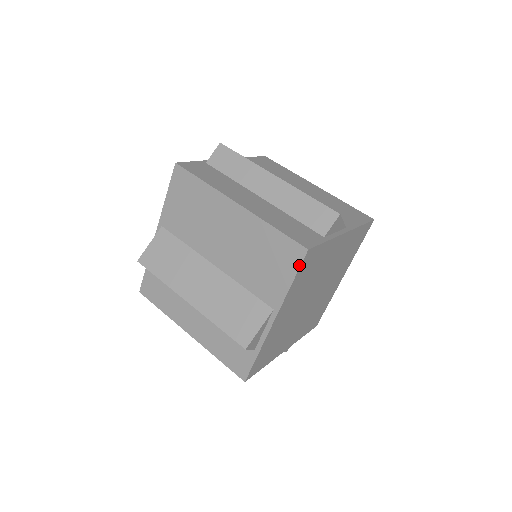
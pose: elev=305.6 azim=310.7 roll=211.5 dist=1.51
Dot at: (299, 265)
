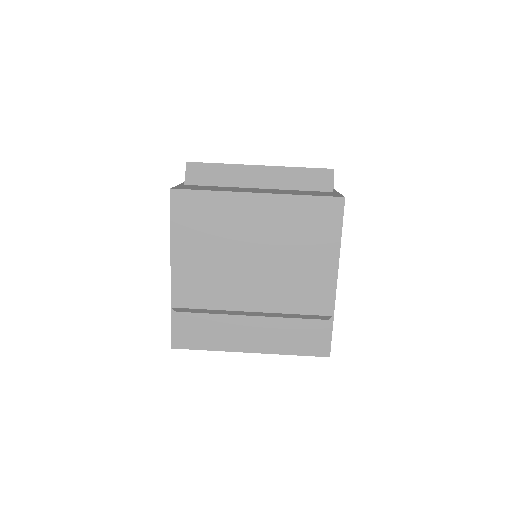
Dot at: (342, 215)
